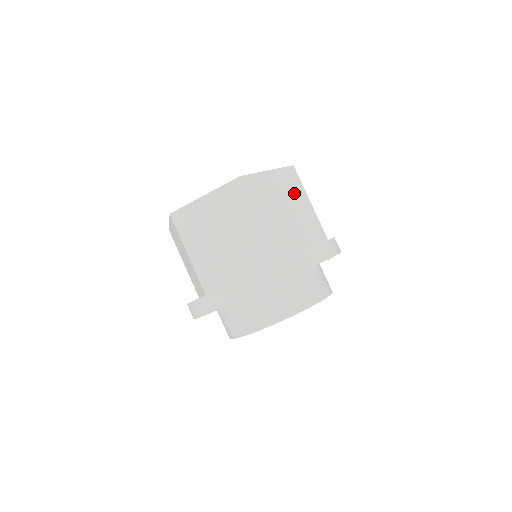
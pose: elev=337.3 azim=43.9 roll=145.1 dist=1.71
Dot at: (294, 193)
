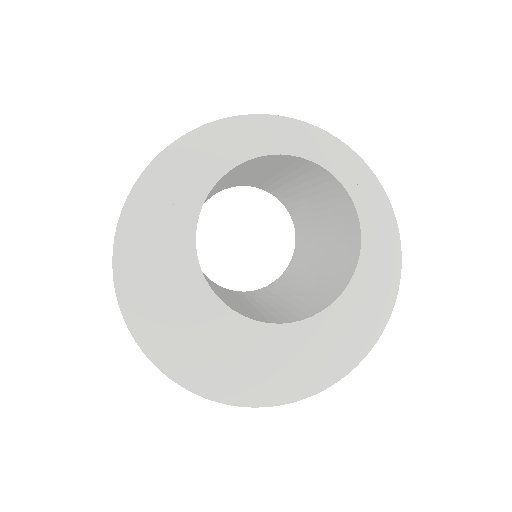
Dot at: occluded
